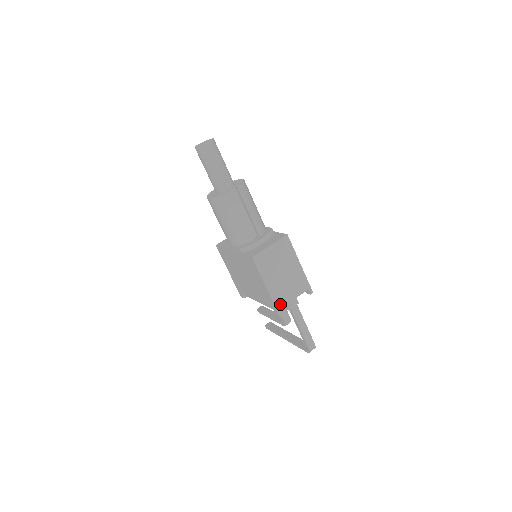
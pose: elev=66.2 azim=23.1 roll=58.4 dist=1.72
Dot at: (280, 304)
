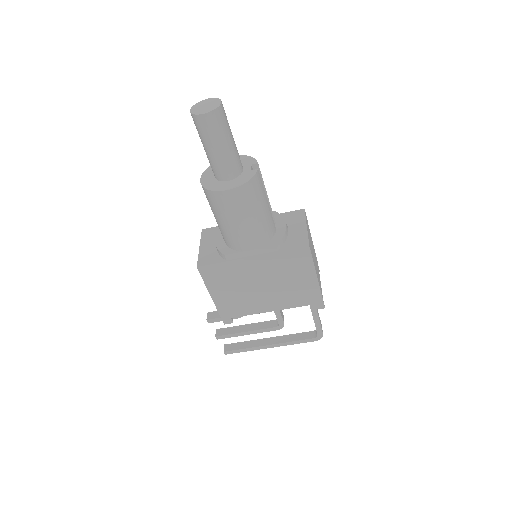
Dot at: occluded
